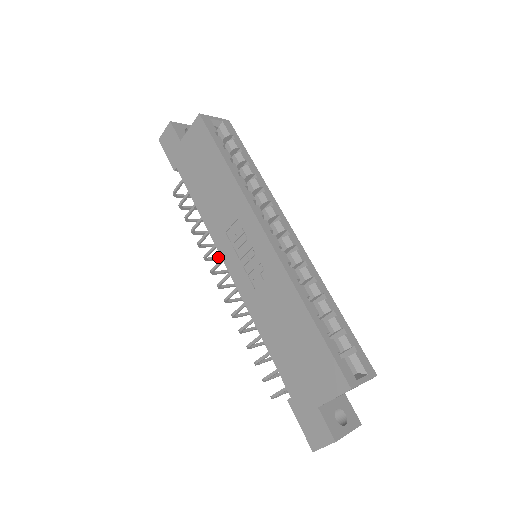
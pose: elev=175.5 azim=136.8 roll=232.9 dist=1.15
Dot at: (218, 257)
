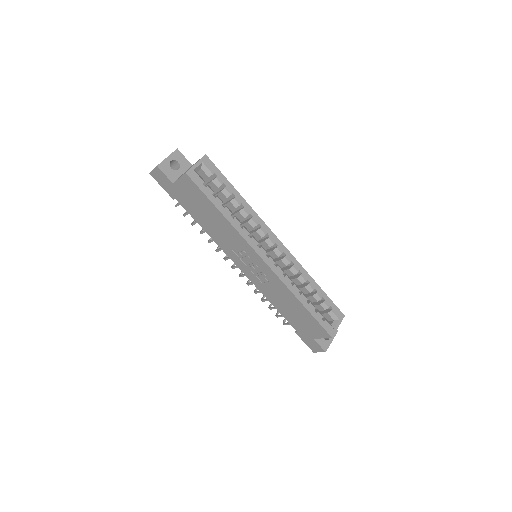
Dot at: occluded
